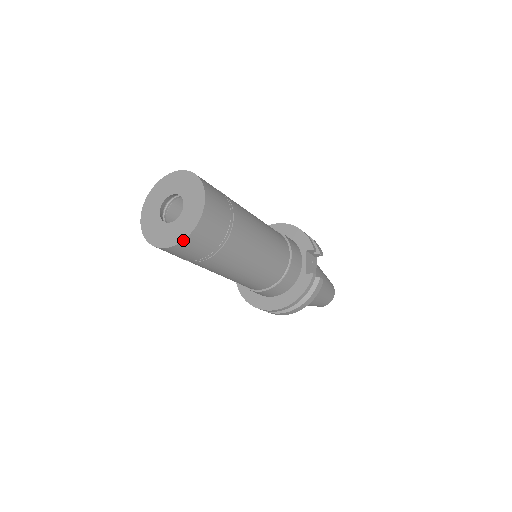
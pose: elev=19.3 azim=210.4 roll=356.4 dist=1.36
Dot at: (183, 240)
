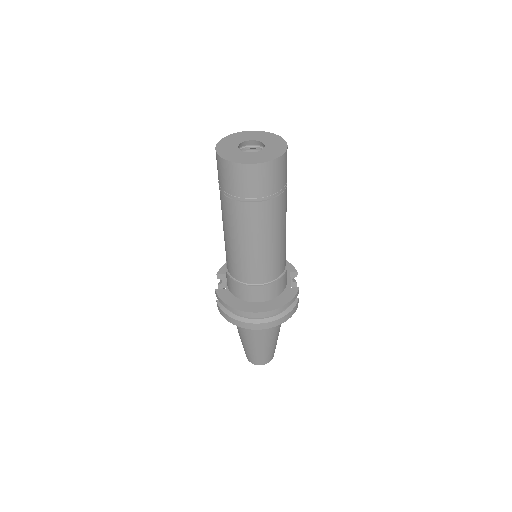
Dot at: (269, 161)
